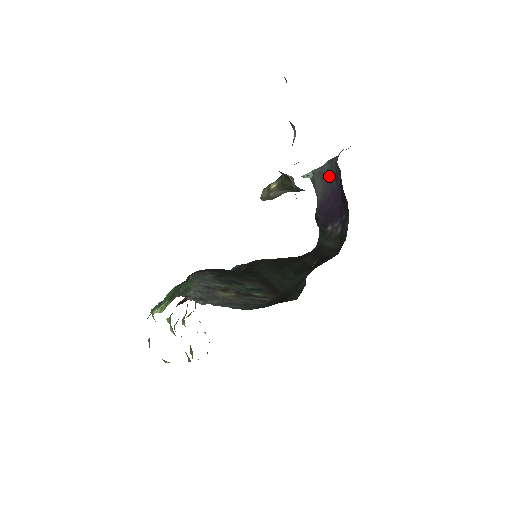
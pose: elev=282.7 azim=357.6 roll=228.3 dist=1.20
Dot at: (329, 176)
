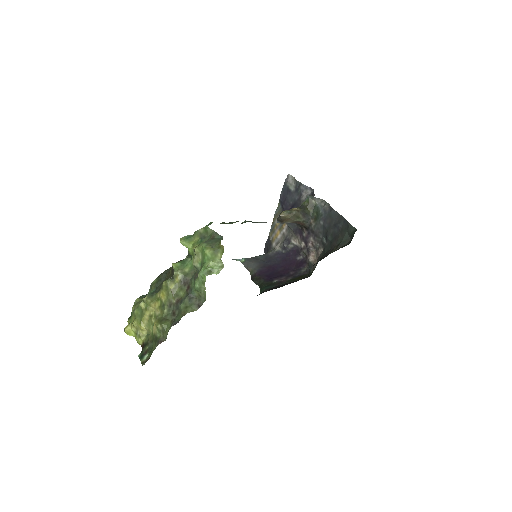
Dot at: (264, 259)
